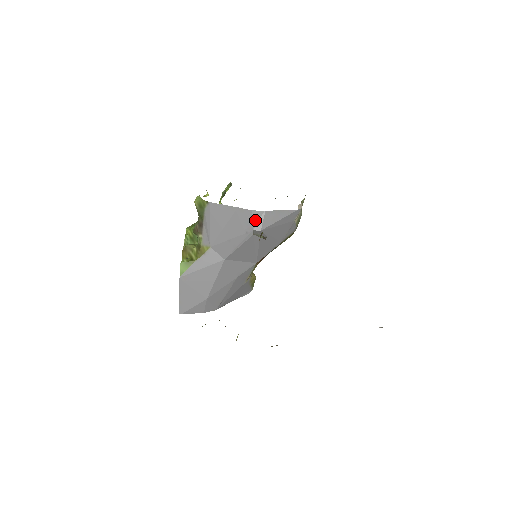
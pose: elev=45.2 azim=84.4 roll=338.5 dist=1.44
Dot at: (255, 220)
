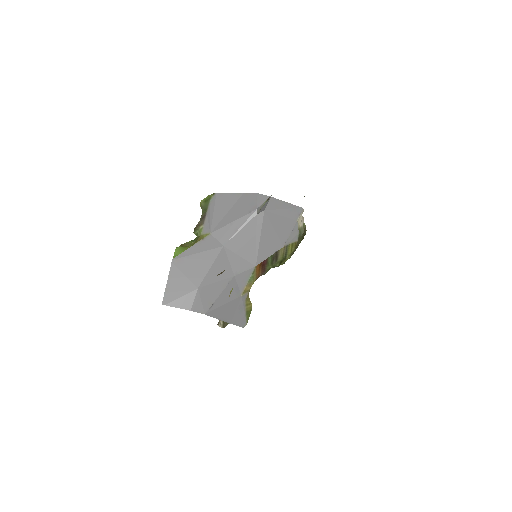
Dot at: (259, 201)
